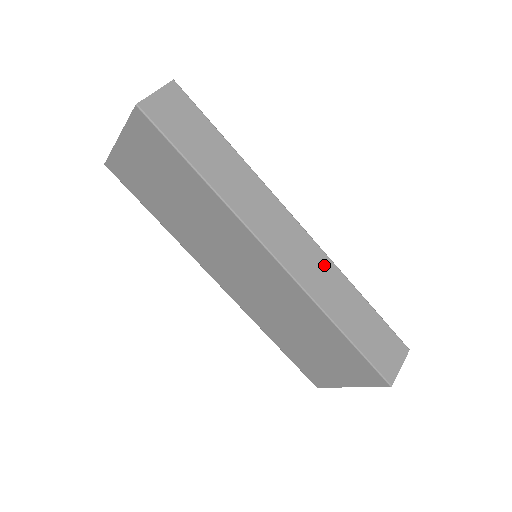
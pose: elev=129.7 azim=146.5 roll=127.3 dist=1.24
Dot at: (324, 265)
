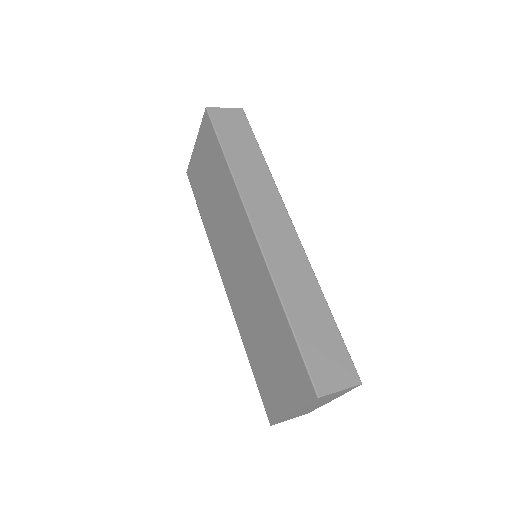
Dot at: (299, 261)
